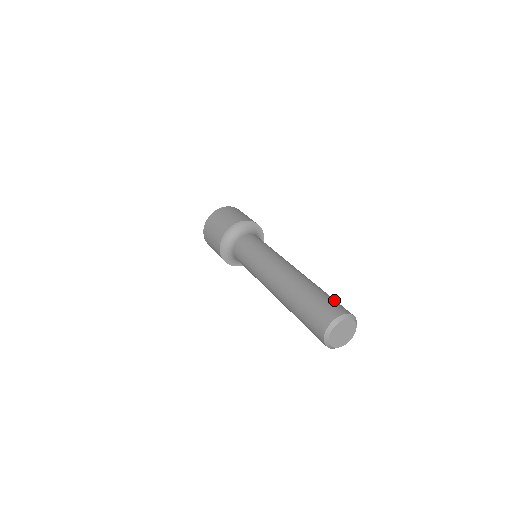
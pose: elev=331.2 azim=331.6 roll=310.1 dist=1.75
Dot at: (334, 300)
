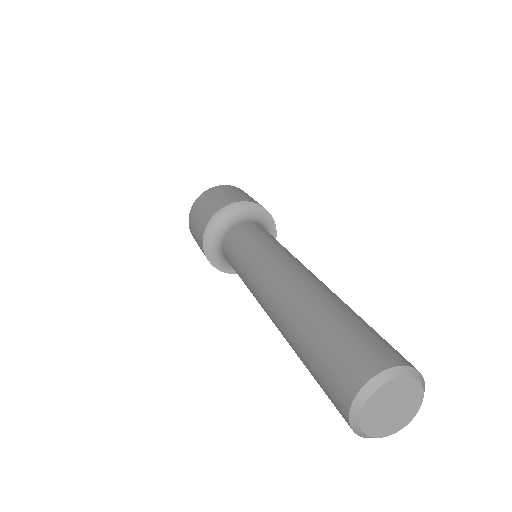
Dot at: occluded
